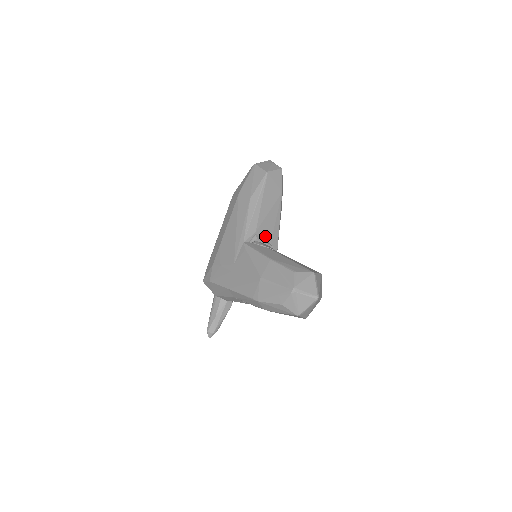
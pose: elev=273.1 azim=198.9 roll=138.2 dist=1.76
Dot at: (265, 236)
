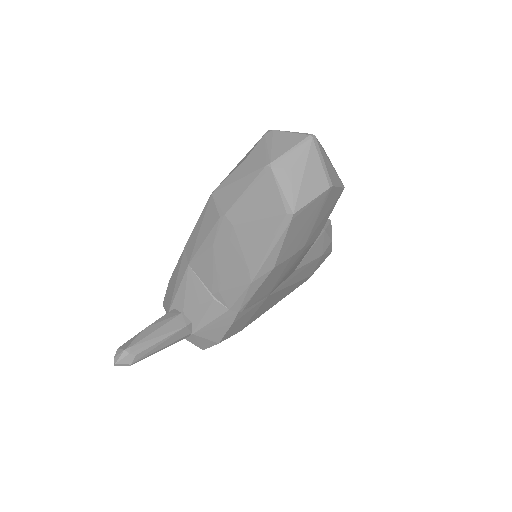
Dot at: occluded
